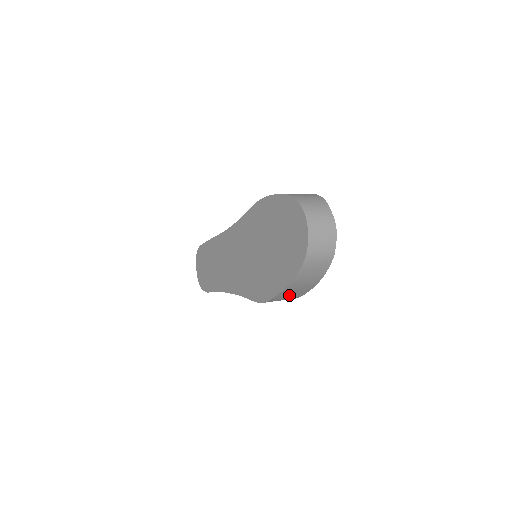
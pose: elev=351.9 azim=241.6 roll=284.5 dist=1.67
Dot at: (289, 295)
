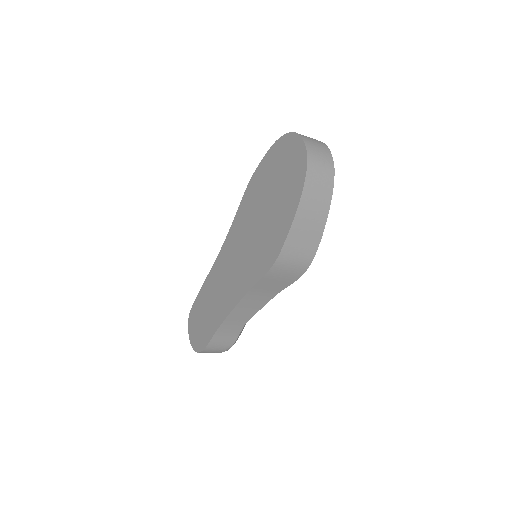
Dot at: (301, 242)
